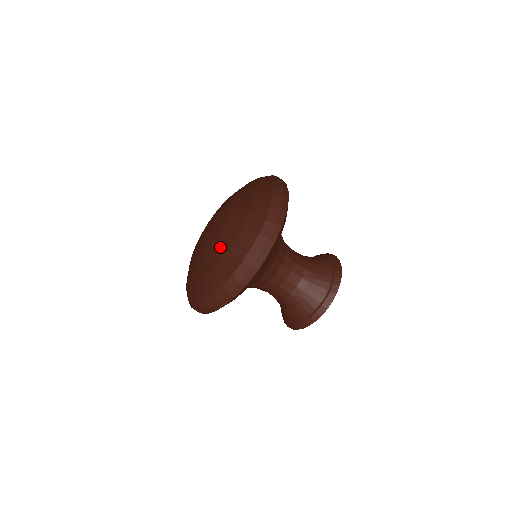
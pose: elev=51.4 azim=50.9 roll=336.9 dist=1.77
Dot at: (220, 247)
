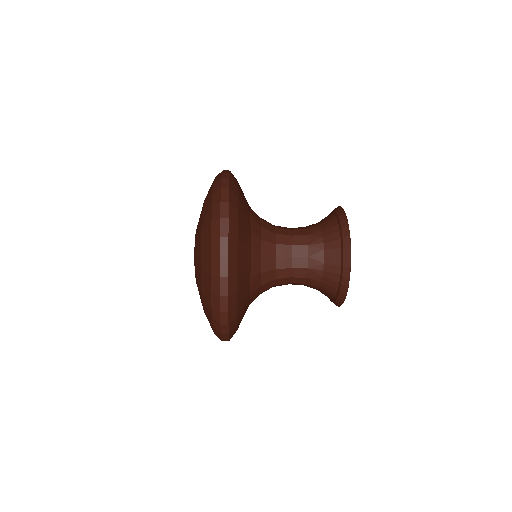
Dot at: occluded
